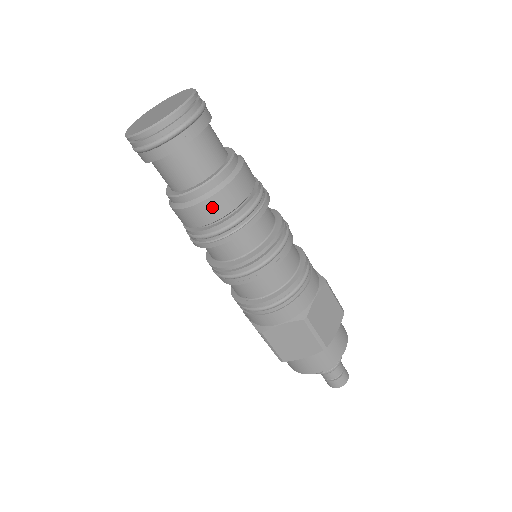
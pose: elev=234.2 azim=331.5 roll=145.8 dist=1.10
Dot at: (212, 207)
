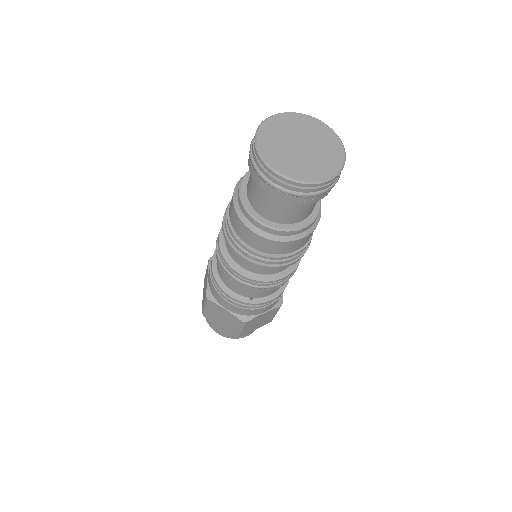
Dot at: (305, 240)
